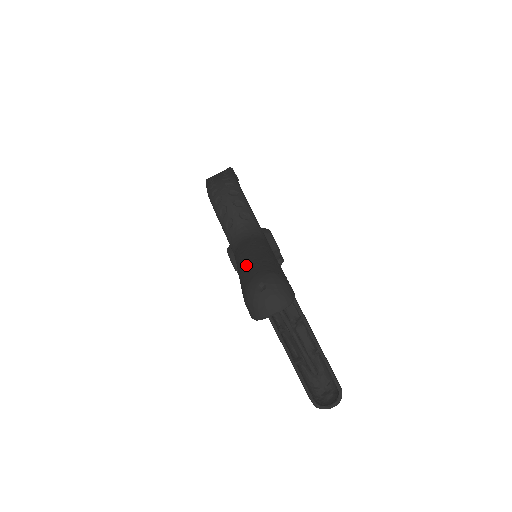
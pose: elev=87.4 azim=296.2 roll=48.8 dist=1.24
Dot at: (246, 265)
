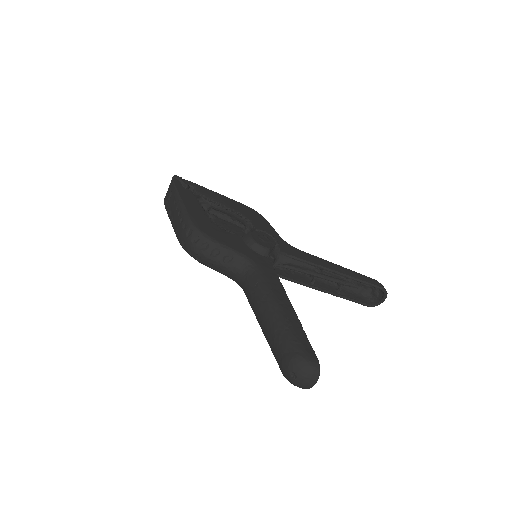
Dot at: (267, 338)
